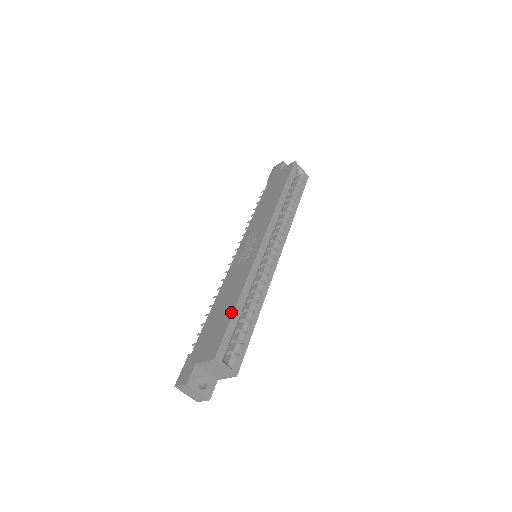
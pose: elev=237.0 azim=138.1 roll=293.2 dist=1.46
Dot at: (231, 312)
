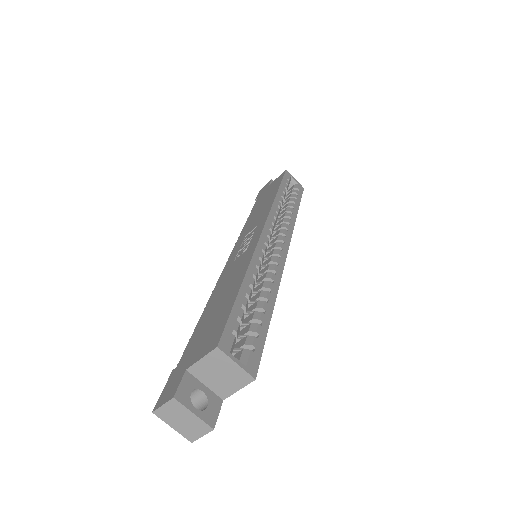
Dot at: (234, 295)
